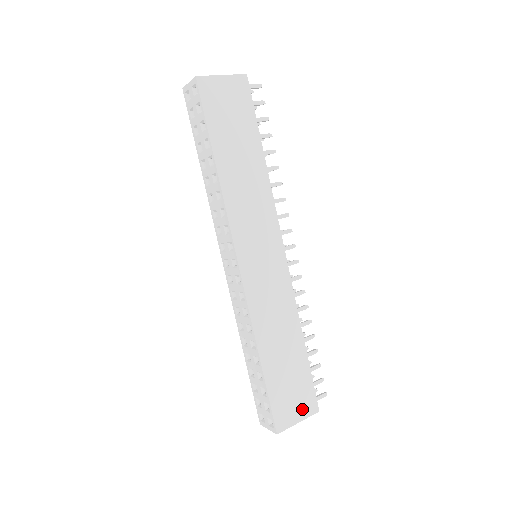
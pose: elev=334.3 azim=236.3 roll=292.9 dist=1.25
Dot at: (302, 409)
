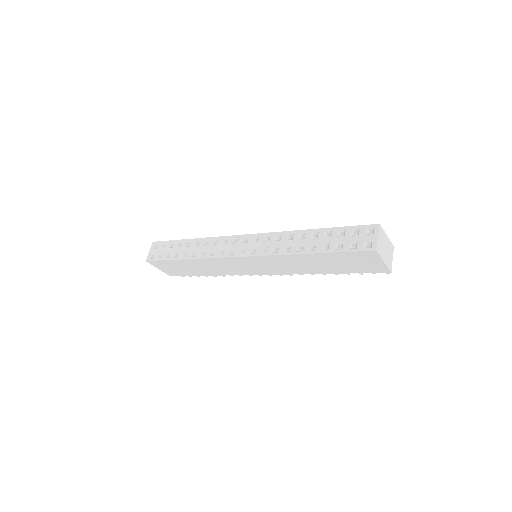
Dot at: occluded
